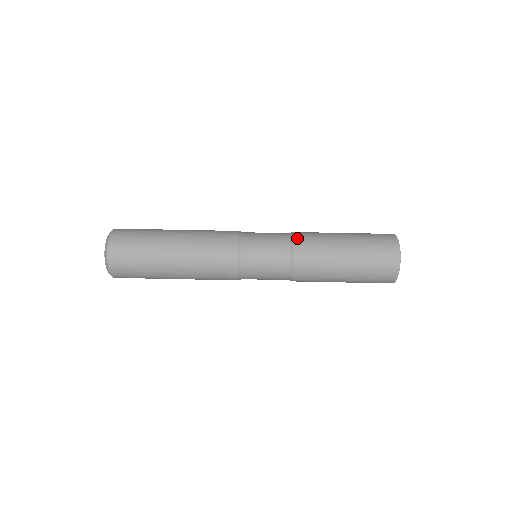
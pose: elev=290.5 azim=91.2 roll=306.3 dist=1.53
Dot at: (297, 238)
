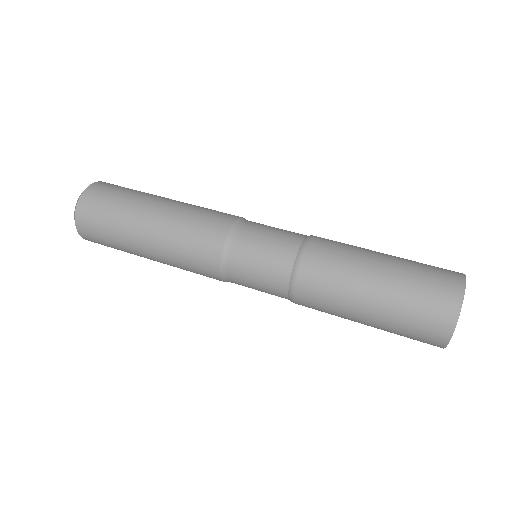
Dot at: (306, 254)
